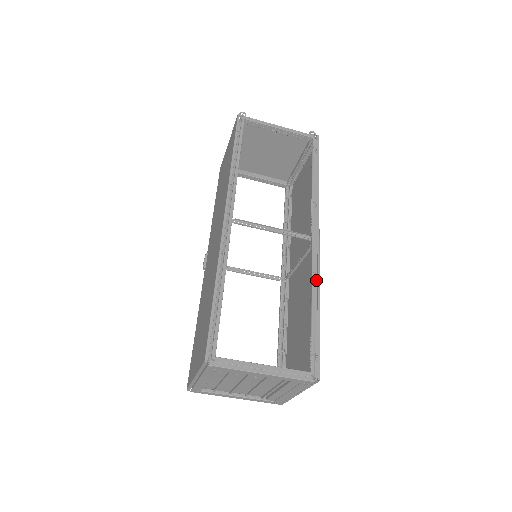
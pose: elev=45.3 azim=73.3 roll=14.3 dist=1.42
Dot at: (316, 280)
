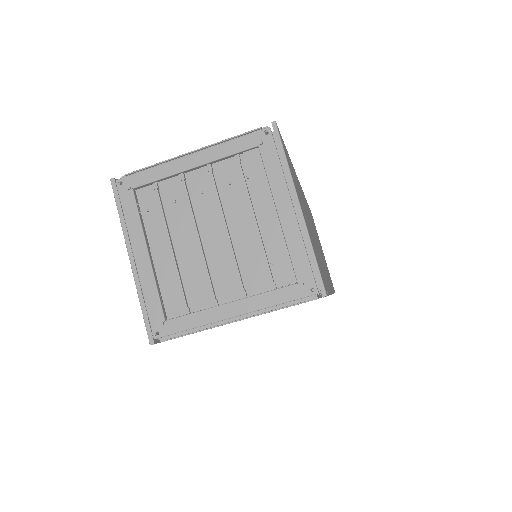
Dot at: occluded
